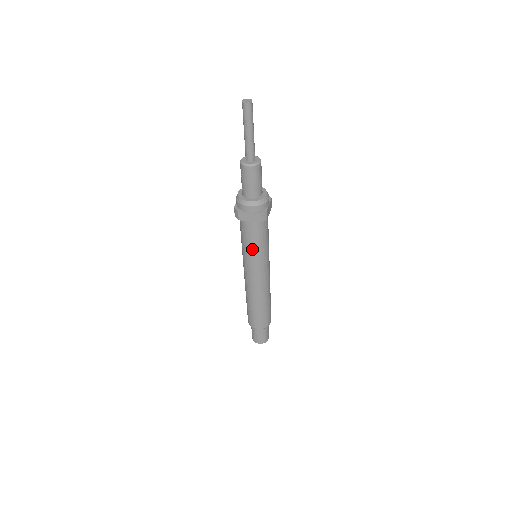
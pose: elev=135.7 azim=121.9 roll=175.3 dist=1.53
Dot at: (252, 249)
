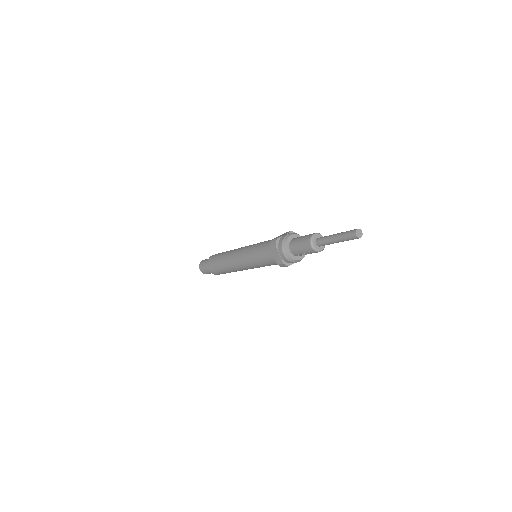
Dot at: occluded
